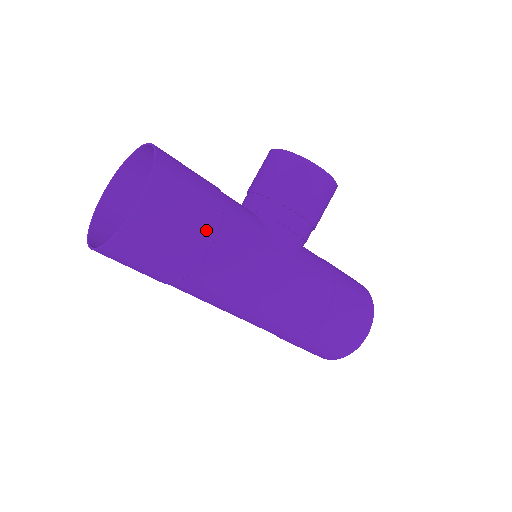
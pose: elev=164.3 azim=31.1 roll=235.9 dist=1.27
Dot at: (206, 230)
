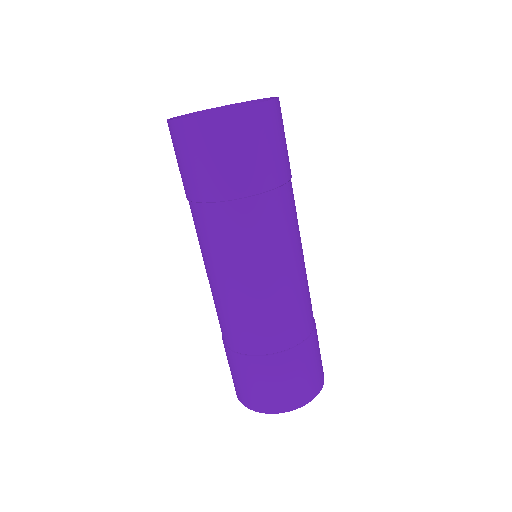
Dot at: occluded
